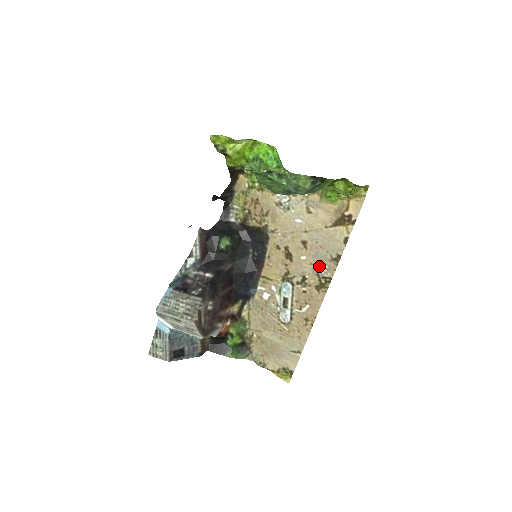
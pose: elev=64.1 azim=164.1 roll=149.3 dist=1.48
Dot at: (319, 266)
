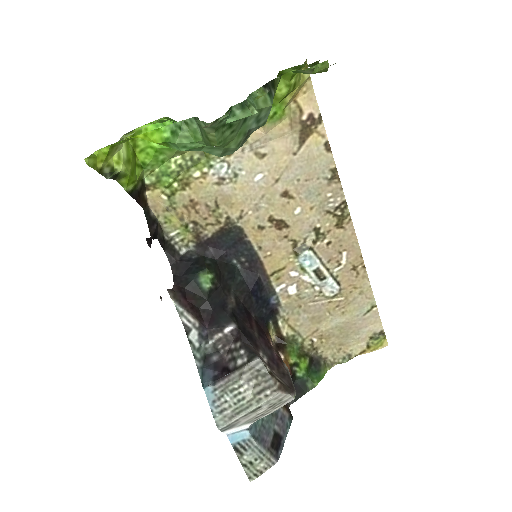
Dot at: (322, 202)
